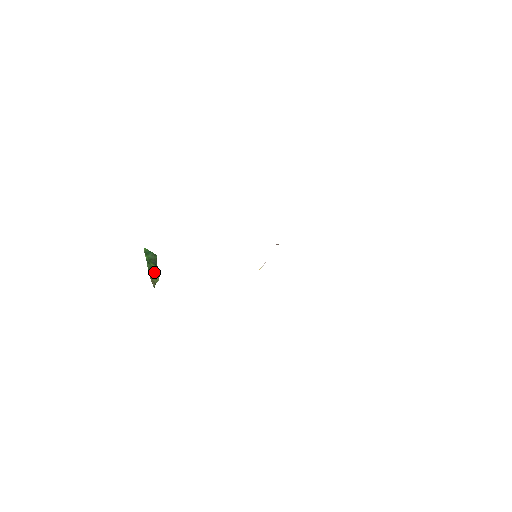
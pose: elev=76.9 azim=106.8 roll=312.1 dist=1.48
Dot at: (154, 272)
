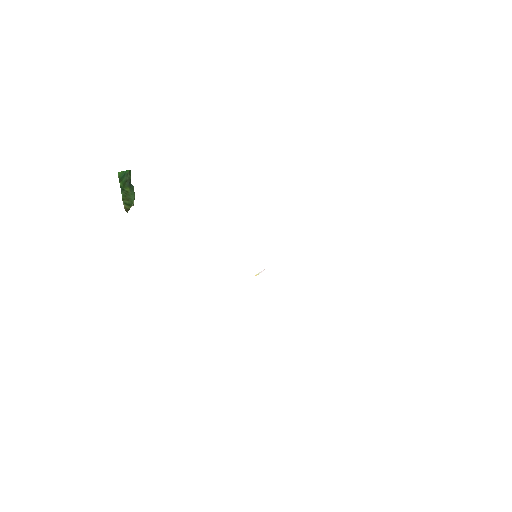
Dot at: (129, 198)
